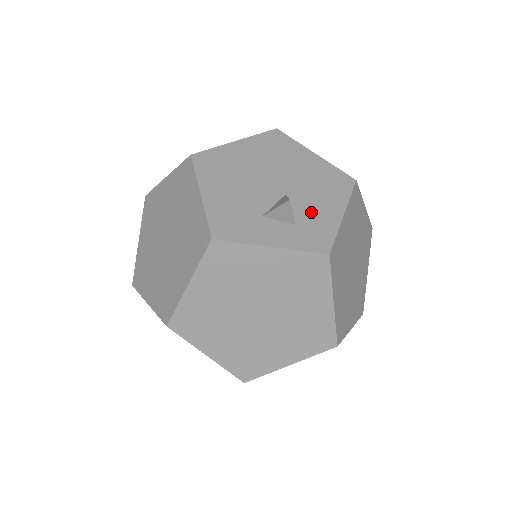
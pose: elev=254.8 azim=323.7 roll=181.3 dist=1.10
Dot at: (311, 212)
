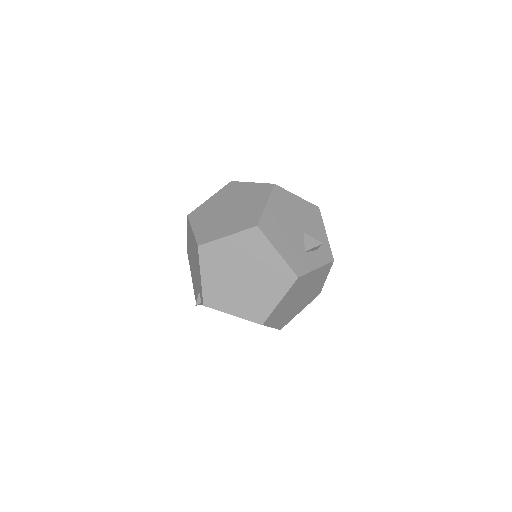
Dot at: (317, 239)
